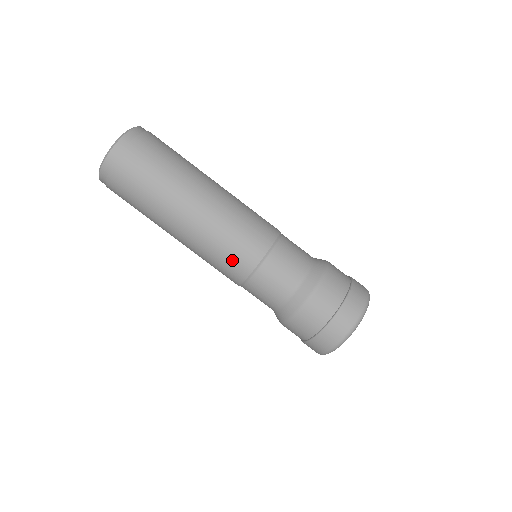
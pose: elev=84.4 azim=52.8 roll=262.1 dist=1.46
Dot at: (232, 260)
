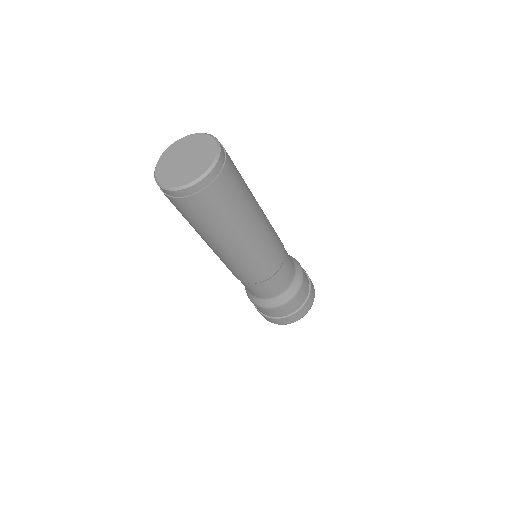
Dot at: (242, 275)
